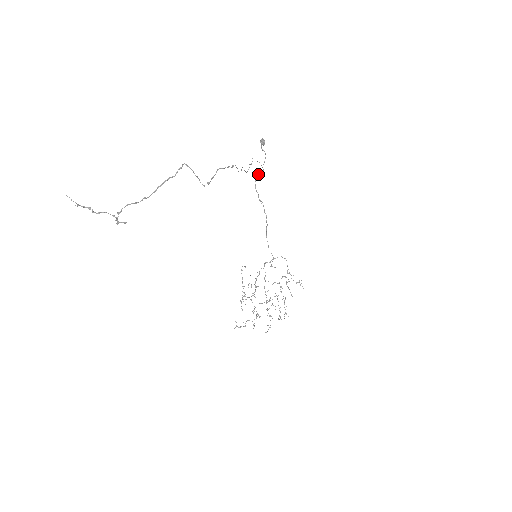
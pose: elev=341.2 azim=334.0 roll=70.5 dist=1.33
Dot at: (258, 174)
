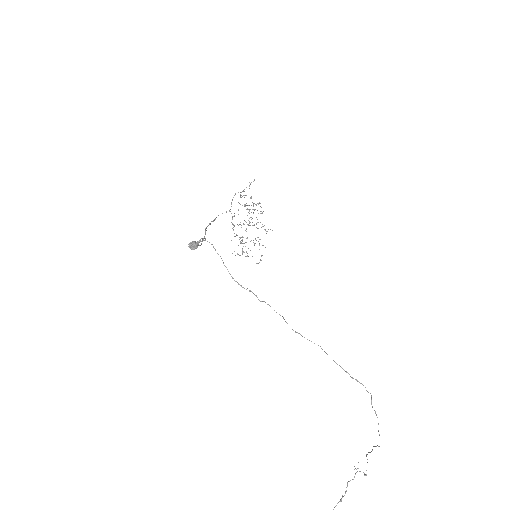
Dot at: occluded
